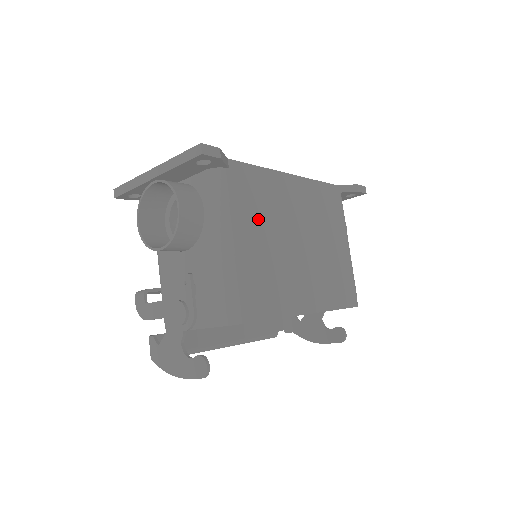
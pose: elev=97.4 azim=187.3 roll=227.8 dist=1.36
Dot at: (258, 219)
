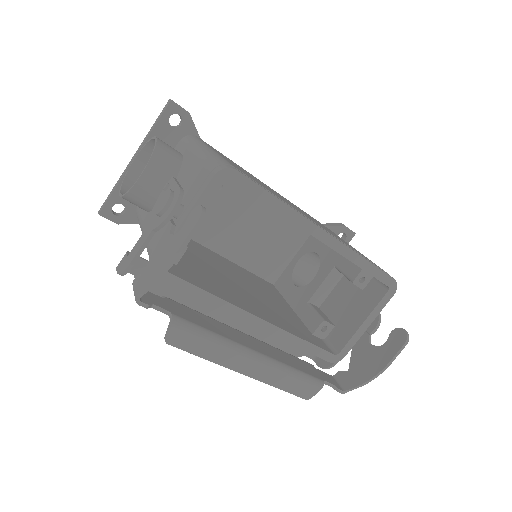
Dot at: occluded
